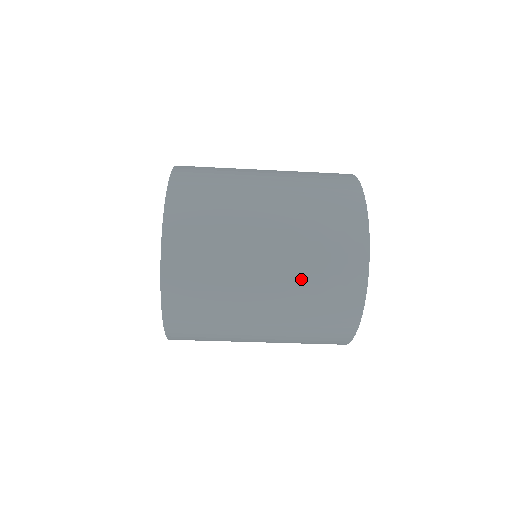
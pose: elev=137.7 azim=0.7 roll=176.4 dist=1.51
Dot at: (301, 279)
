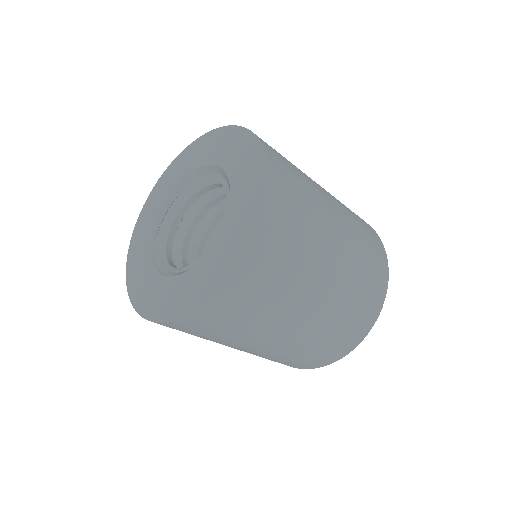
Dot at: (353, 226)
